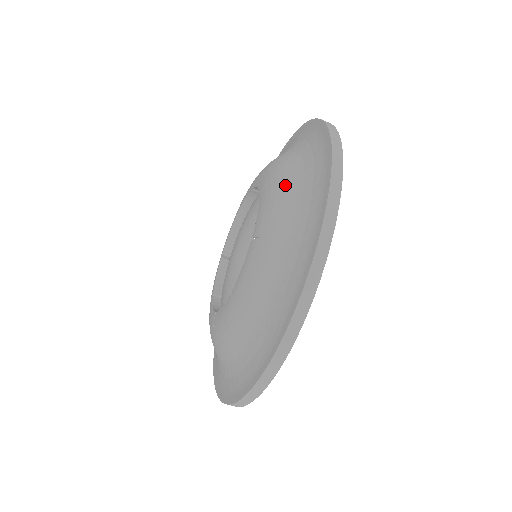
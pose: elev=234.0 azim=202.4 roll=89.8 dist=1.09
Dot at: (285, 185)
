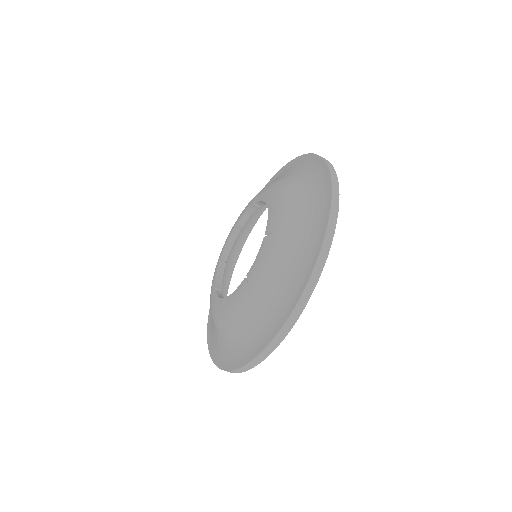
Dot at: (276, 180)
